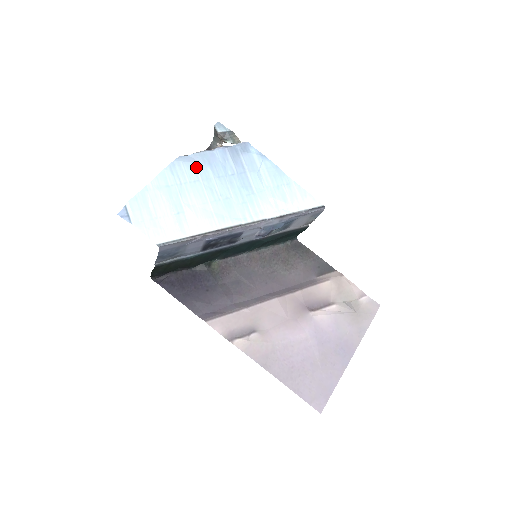
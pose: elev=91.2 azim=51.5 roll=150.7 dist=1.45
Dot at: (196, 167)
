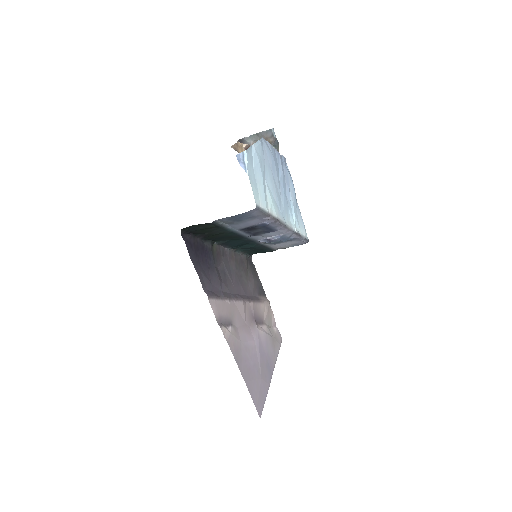
Dot at: (270, 155)
